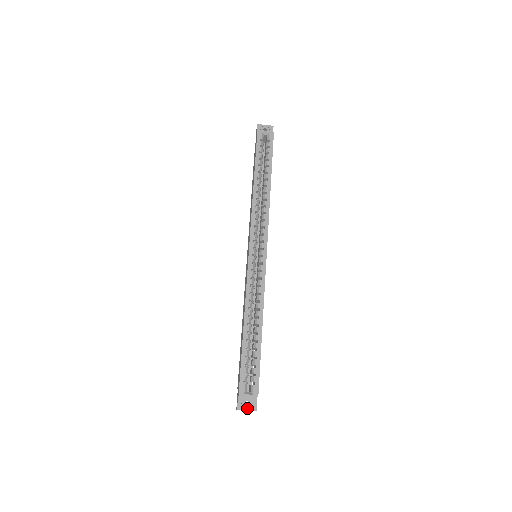
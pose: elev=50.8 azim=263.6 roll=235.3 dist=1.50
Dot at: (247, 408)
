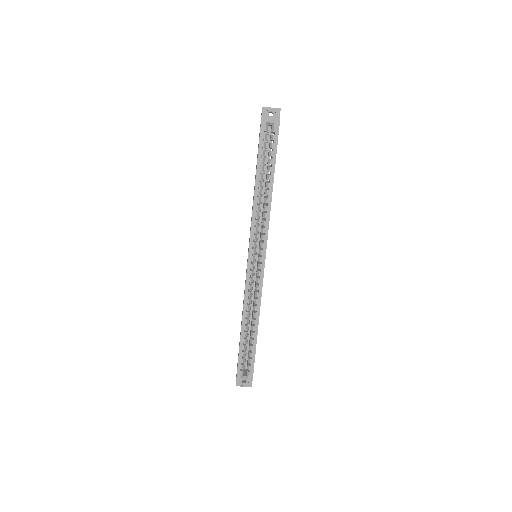
Dot at: (244, 385)
